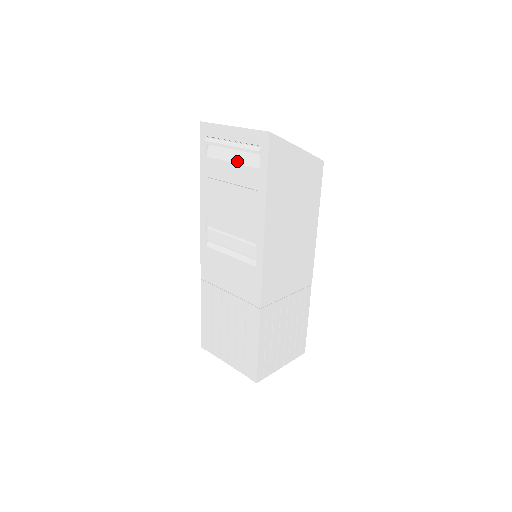
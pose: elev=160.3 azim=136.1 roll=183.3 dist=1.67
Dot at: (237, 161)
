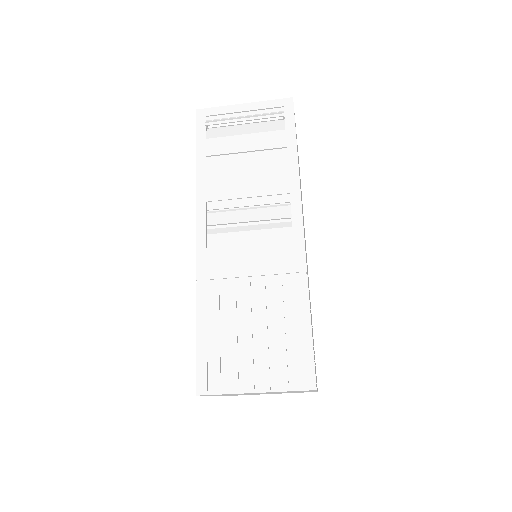
Dot at: (252, 131)
